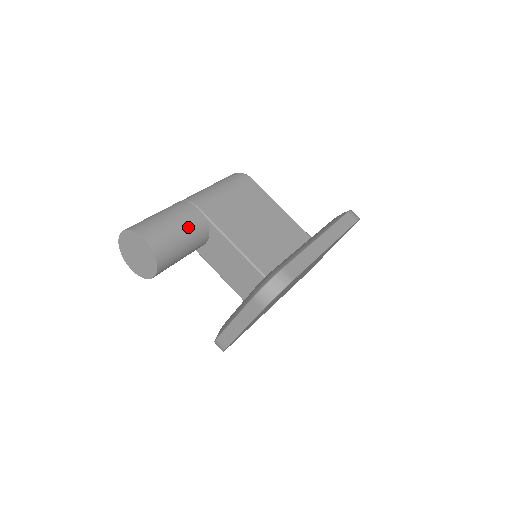
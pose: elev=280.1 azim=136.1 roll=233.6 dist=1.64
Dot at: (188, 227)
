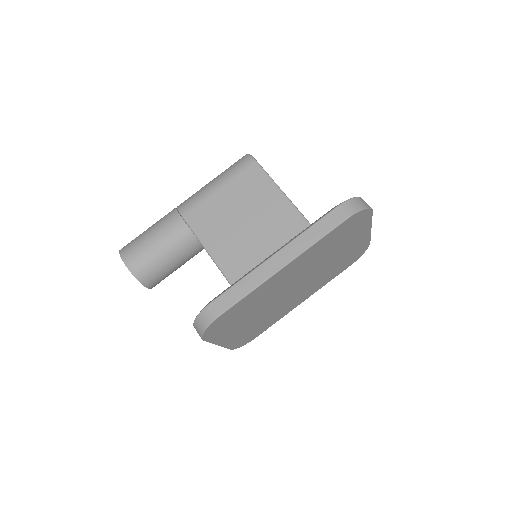
Dot at: (169, 242)
